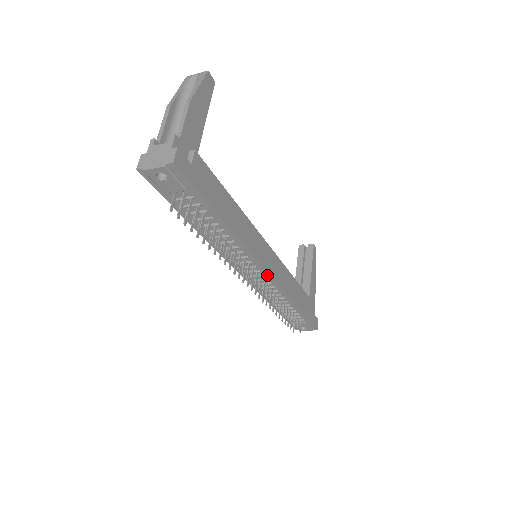
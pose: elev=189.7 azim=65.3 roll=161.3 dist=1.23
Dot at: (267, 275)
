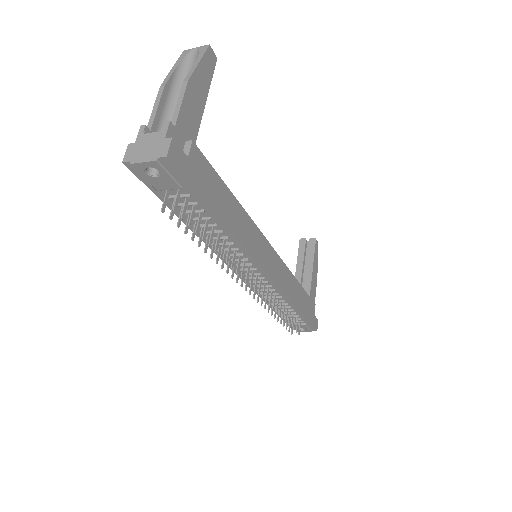
Dot at: (268, 278)
